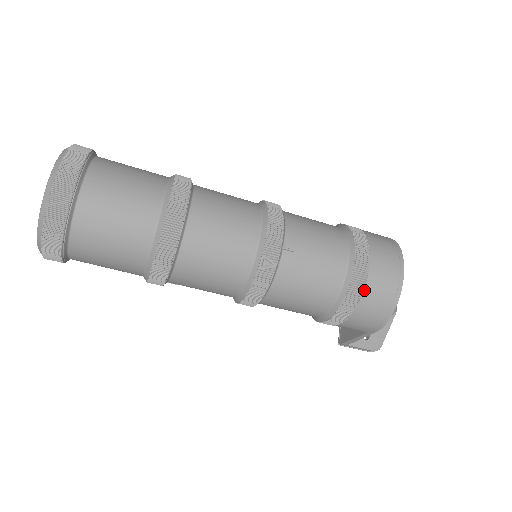
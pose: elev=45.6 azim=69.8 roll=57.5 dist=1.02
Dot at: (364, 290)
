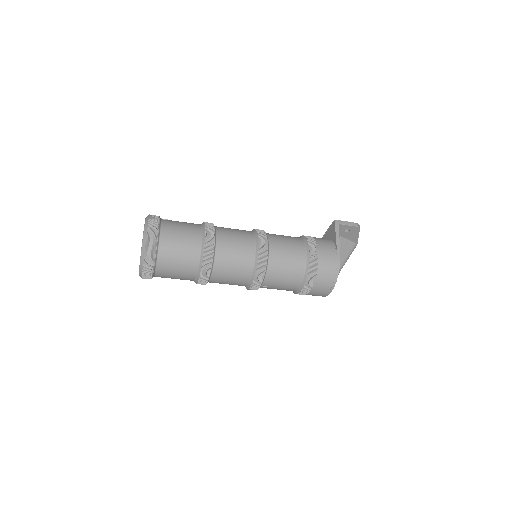
Dot at: occluded
